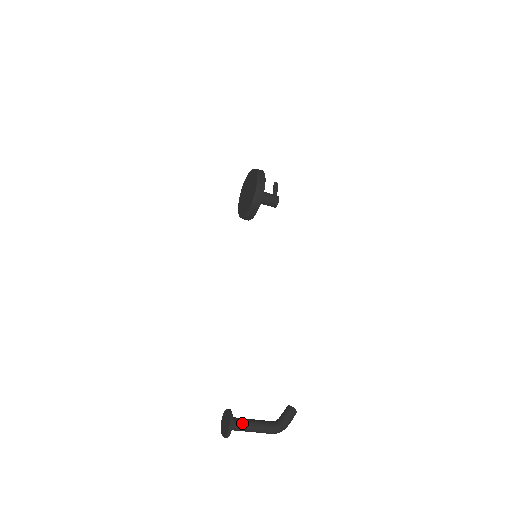
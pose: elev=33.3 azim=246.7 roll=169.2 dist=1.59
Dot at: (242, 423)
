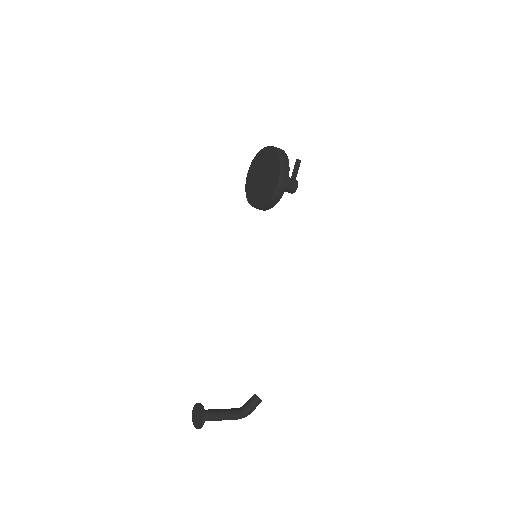
Dot at: (212, 417)
